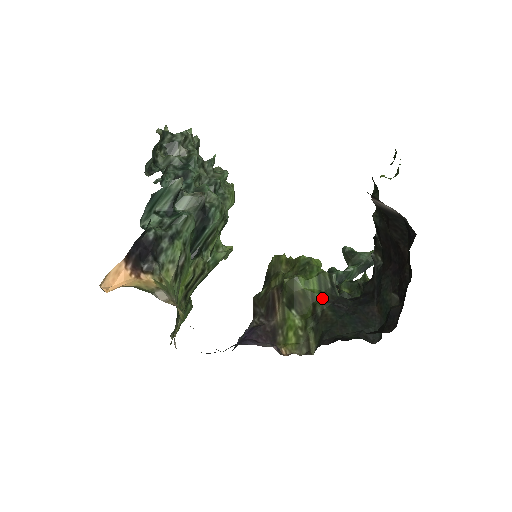
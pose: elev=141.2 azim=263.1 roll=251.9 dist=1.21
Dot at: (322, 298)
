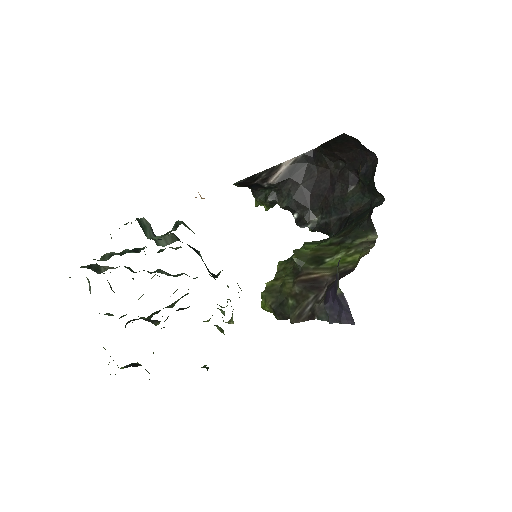
Dot at: (327, 240)
